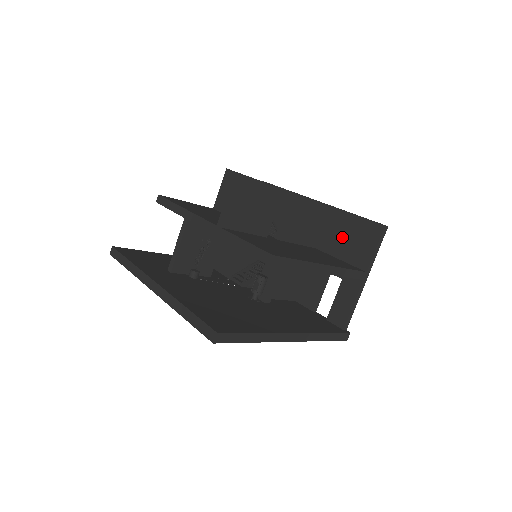
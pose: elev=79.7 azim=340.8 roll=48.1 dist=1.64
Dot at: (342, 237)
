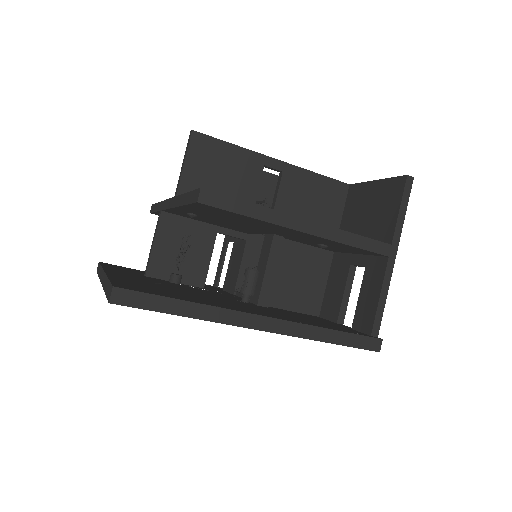
Dot at: (362, 214)
